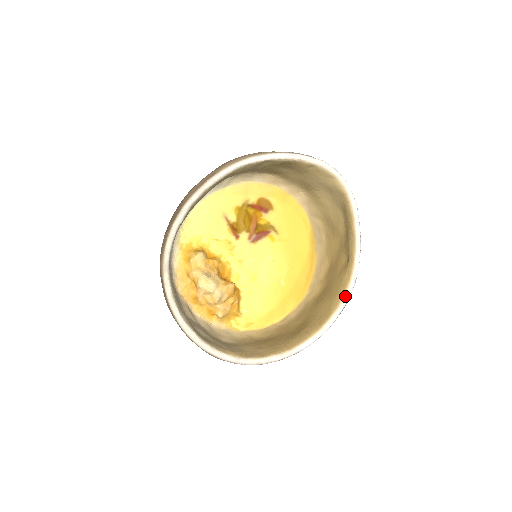
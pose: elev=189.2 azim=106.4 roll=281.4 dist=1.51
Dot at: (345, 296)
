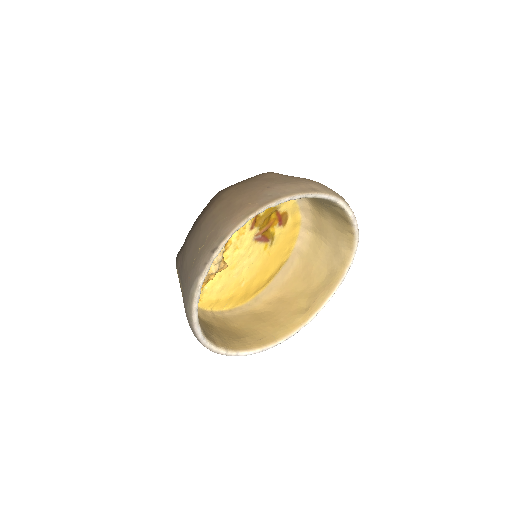
Dot at: (291, 334)
